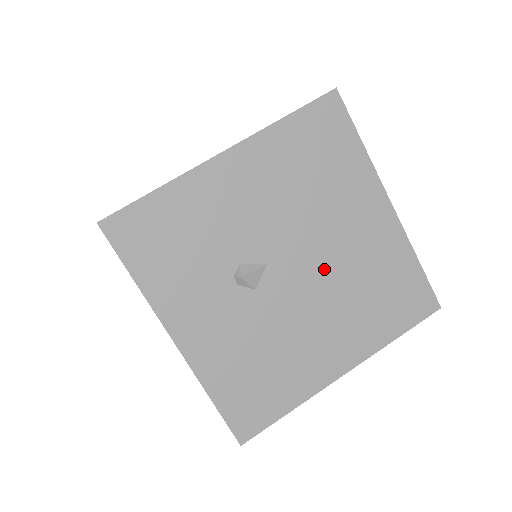
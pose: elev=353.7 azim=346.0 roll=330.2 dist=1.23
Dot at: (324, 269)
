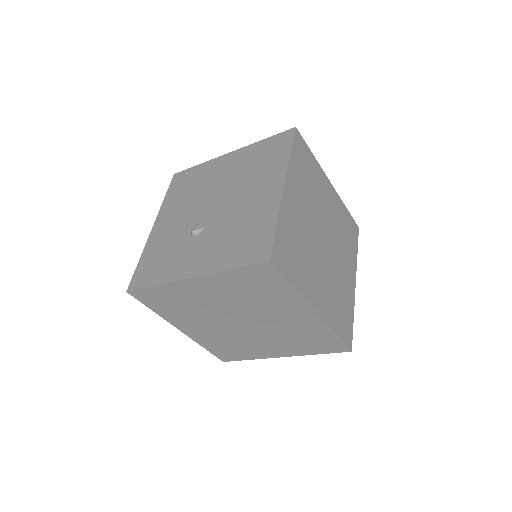
Dot at: (226, 190)
